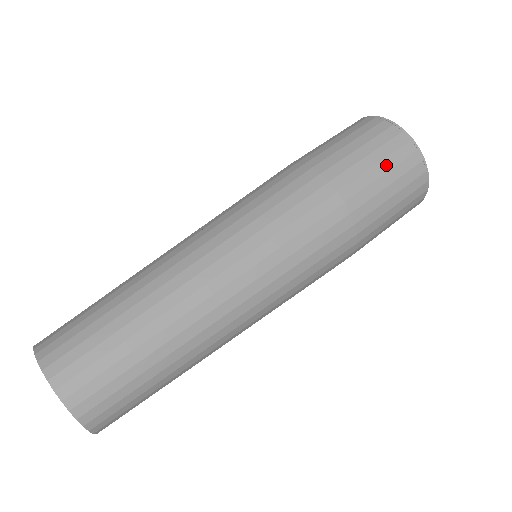
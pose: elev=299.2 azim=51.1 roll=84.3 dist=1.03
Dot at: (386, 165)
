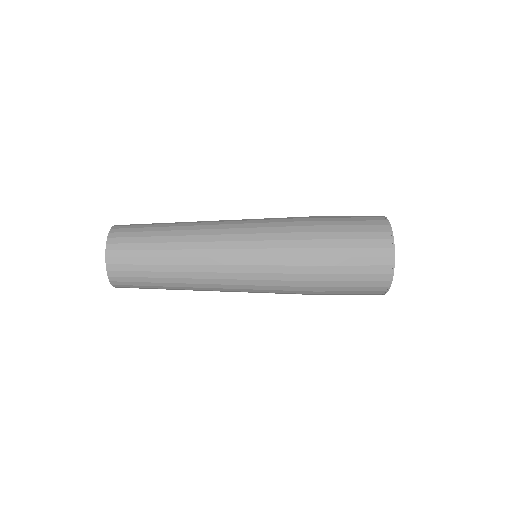
Dot at: (362, 252)
